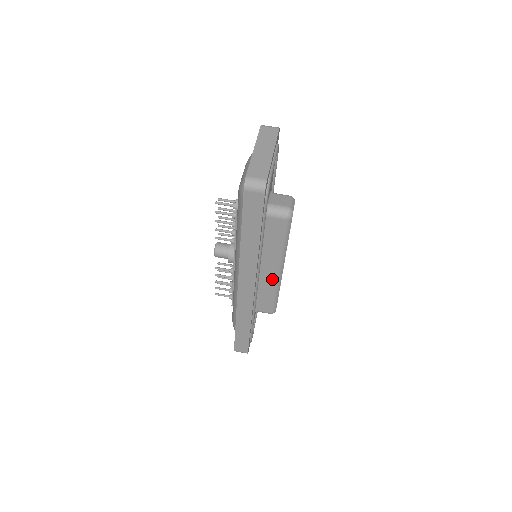
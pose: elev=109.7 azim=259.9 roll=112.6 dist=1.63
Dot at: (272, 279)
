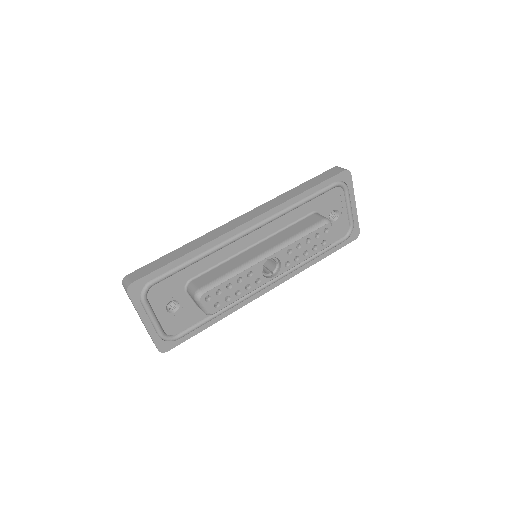
Dot at: (251, 257)
